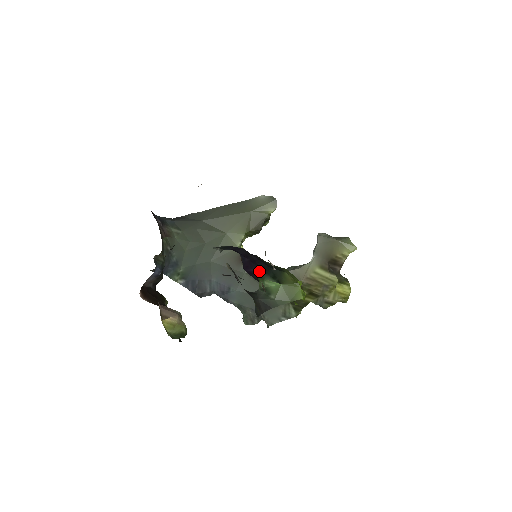
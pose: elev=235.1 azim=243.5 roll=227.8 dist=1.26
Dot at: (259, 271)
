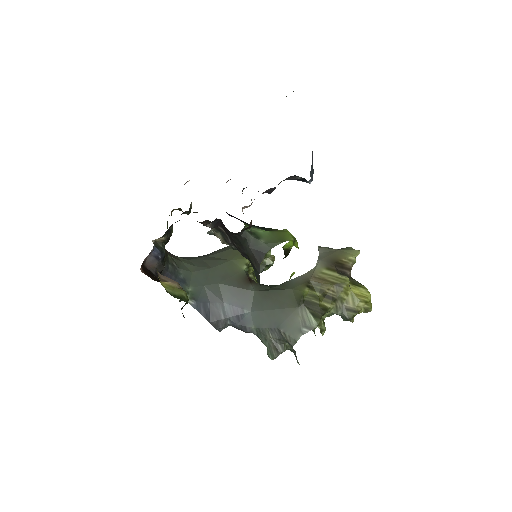
Dot at: (245, 223)
